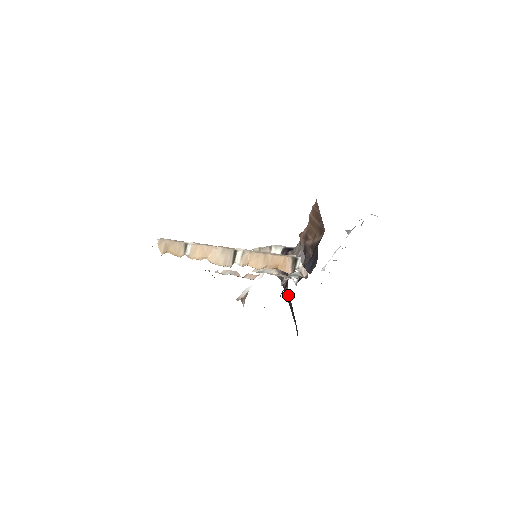
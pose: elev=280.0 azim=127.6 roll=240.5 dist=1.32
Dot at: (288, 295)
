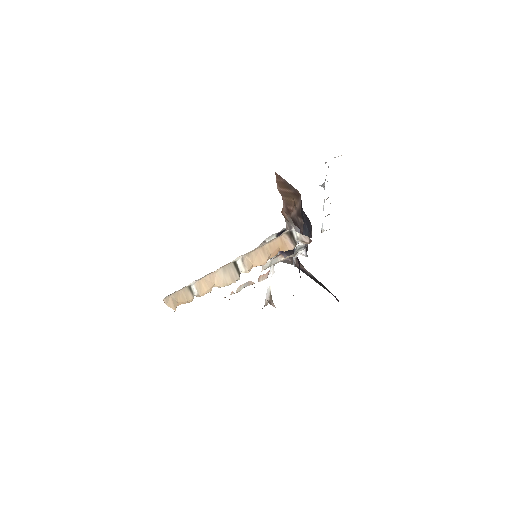
Dot at: (307, 272)
